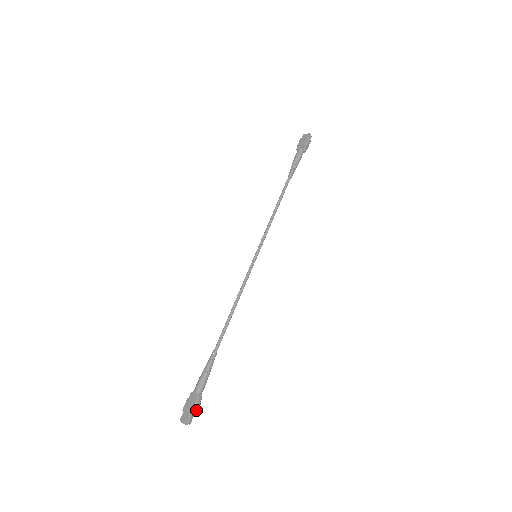
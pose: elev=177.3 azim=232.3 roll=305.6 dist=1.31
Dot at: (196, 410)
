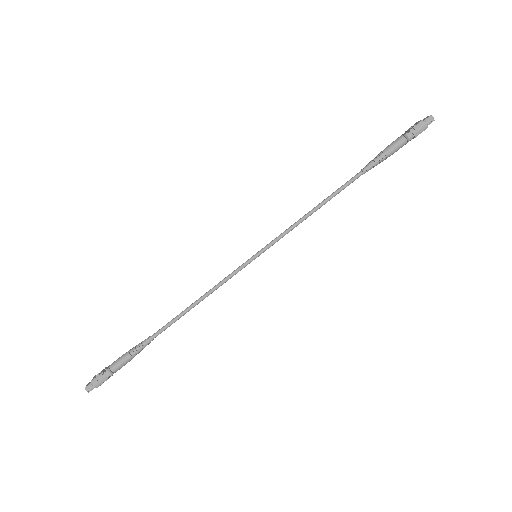
Dot at: (98, 382)
